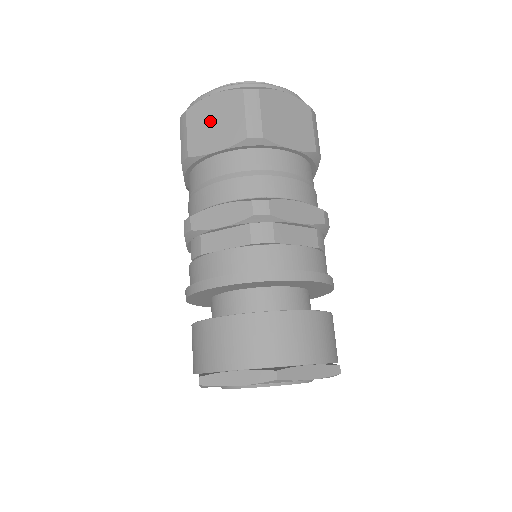
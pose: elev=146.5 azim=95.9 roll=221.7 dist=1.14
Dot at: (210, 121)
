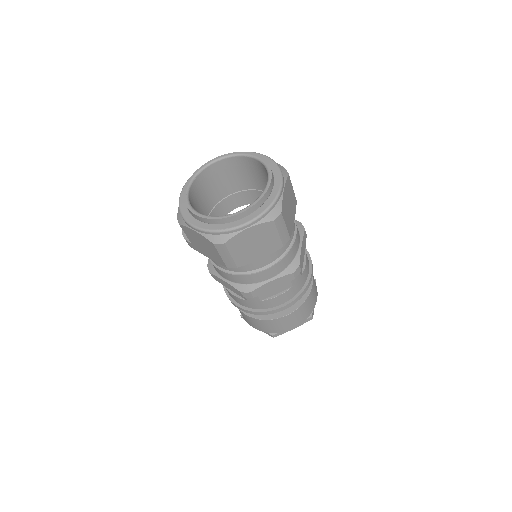
Dot at: (250, 245)
